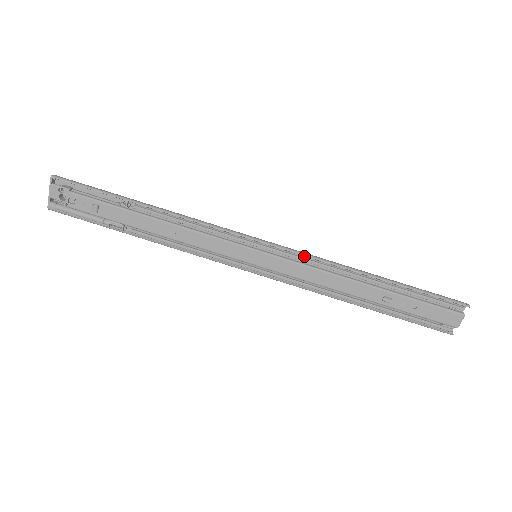
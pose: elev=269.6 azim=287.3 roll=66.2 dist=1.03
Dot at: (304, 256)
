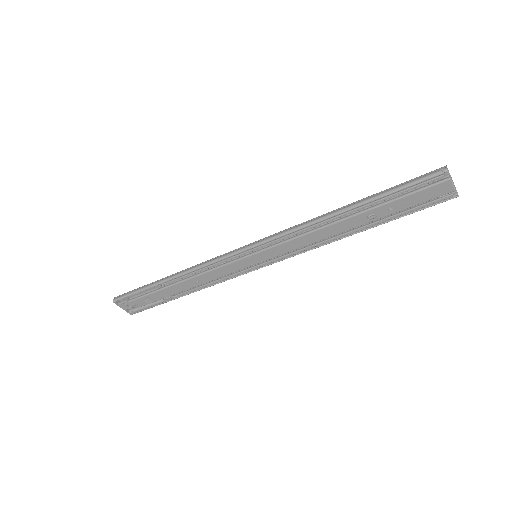
Dot at: (284, 234)
